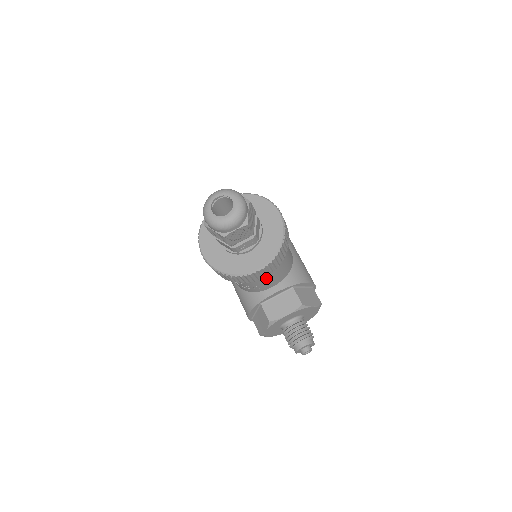
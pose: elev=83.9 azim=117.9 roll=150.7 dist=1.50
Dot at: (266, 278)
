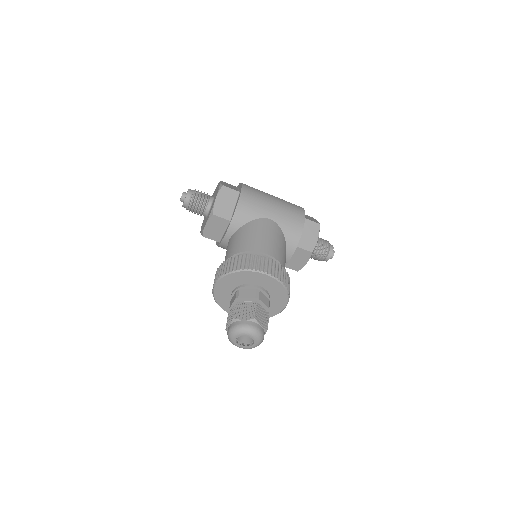
Dot at: occluded
